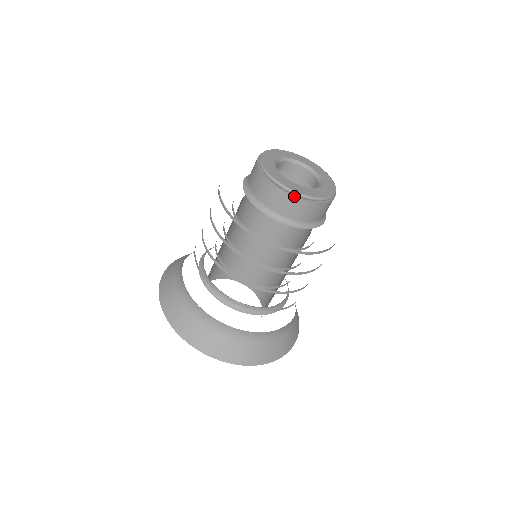
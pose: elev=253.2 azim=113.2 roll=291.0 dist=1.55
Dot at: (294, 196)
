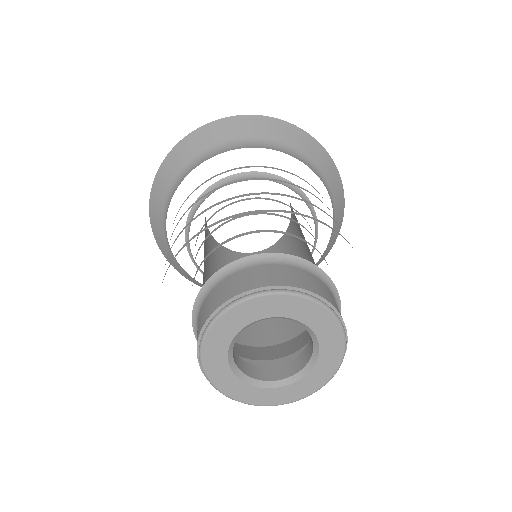
Dot at: (264, 404)
